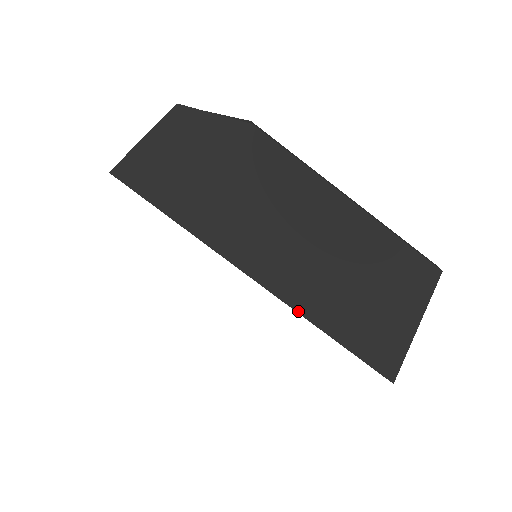
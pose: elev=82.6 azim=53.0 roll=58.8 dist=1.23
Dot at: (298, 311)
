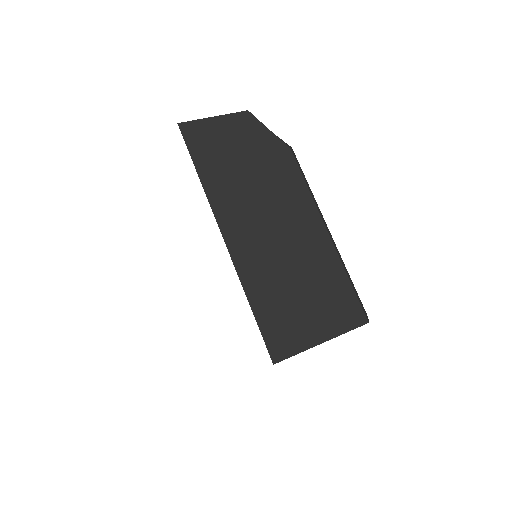
Dot at: (238, 273)
